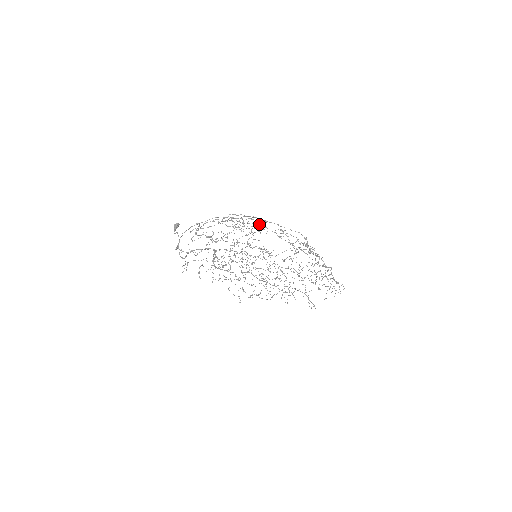
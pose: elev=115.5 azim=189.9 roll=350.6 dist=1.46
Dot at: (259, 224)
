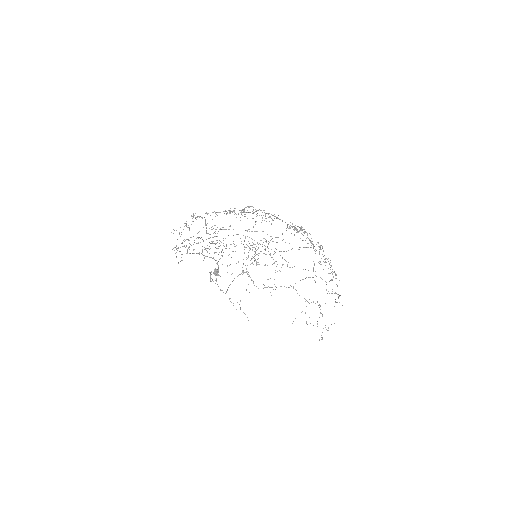
Dot at: occluded
